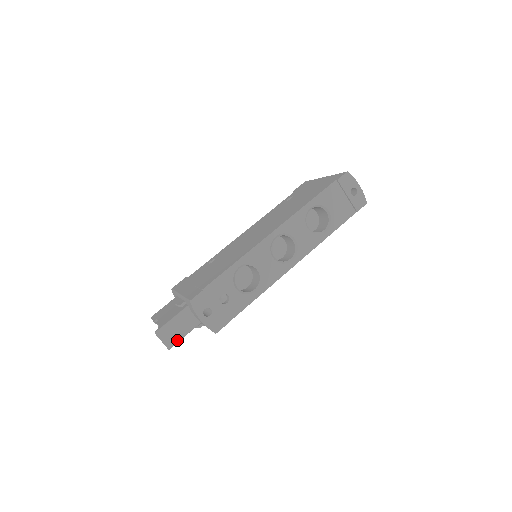
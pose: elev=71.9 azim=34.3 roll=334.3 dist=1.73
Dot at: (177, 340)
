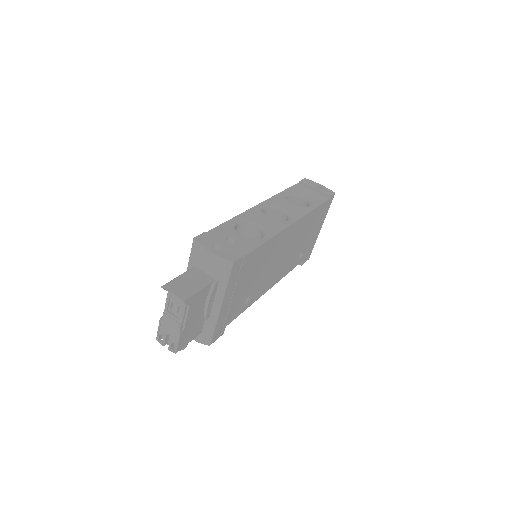
Dot at: (191, 292)
